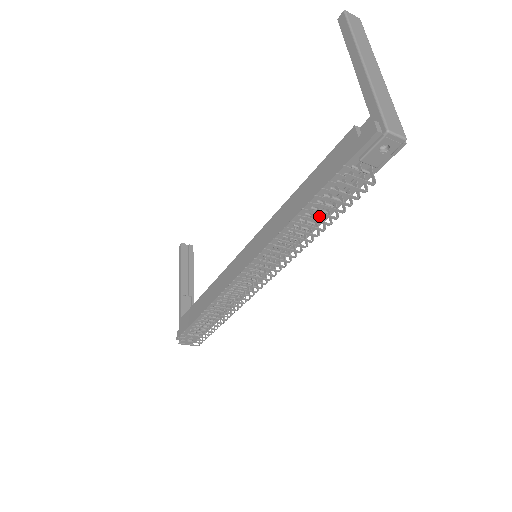
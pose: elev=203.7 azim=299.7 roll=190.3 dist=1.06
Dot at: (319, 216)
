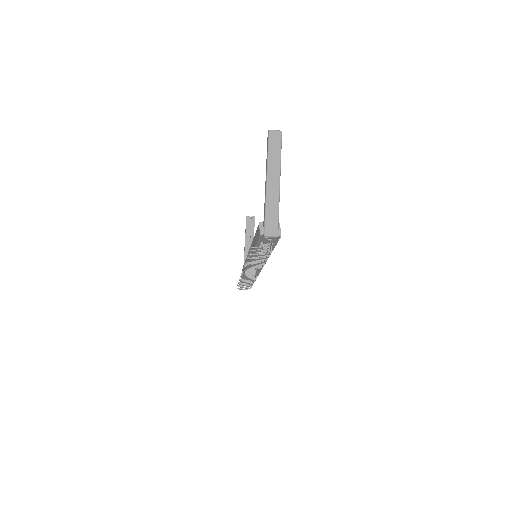
Dot at: (266, 253)
